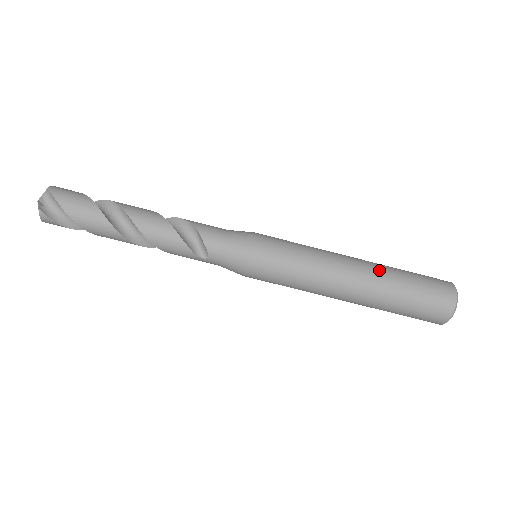
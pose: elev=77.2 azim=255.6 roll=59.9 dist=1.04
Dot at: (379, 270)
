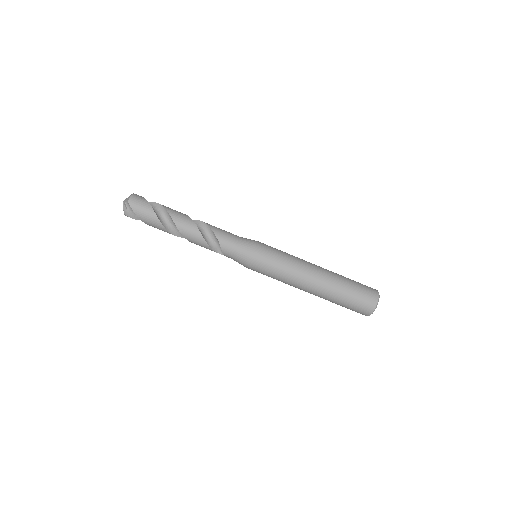
Dot at: (330, 285)
